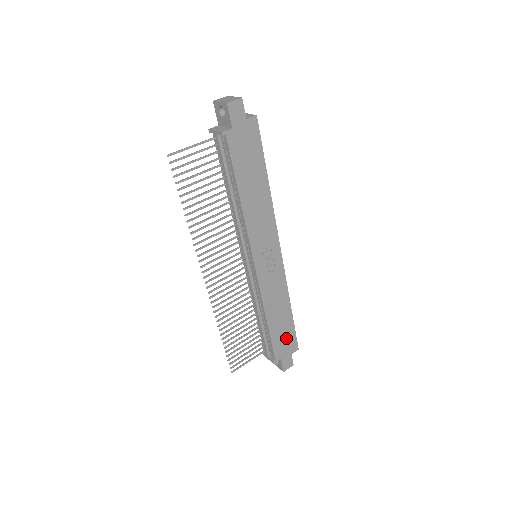
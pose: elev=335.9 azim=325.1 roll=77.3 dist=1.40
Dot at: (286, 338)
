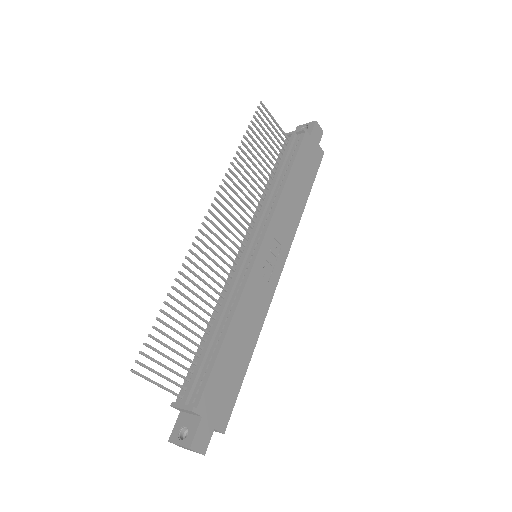
Dot at: (226, 389)
